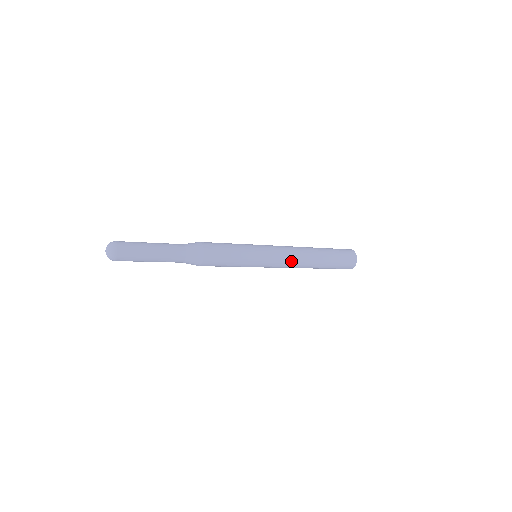
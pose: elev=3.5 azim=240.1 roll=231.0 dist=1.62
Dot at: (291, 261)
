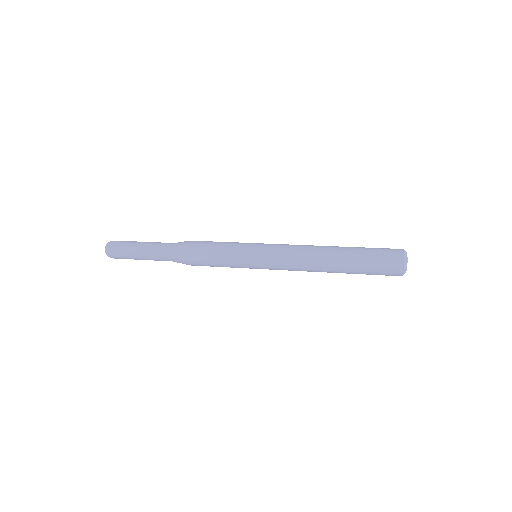
Dot at: (295, 260)
